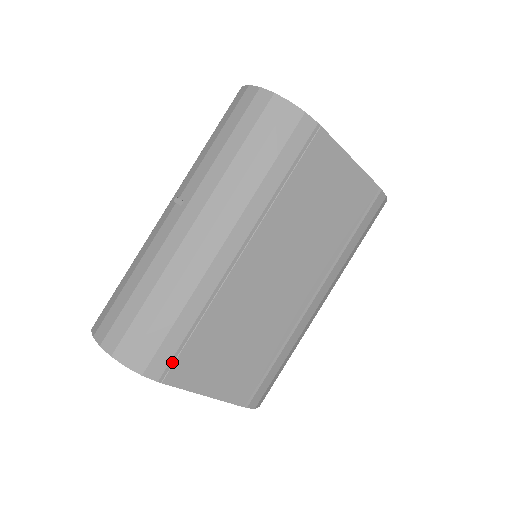
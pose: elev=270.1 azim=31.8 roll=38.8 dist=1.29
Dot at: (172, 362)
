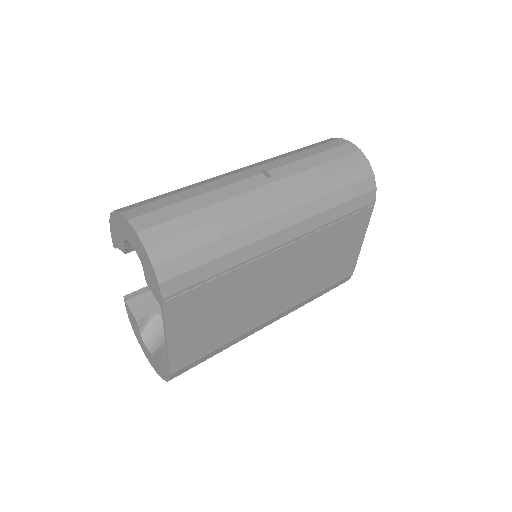
Dot at: (184, 291)
